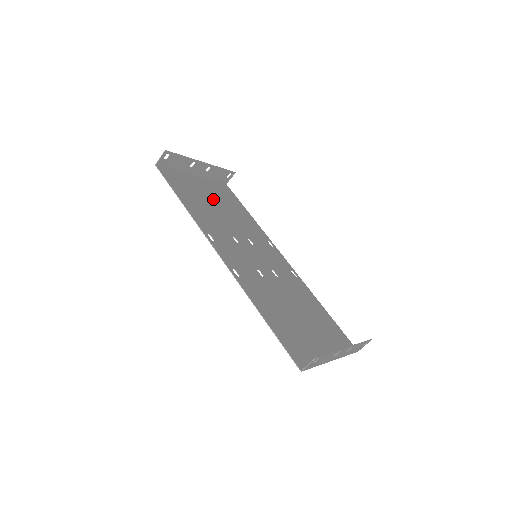
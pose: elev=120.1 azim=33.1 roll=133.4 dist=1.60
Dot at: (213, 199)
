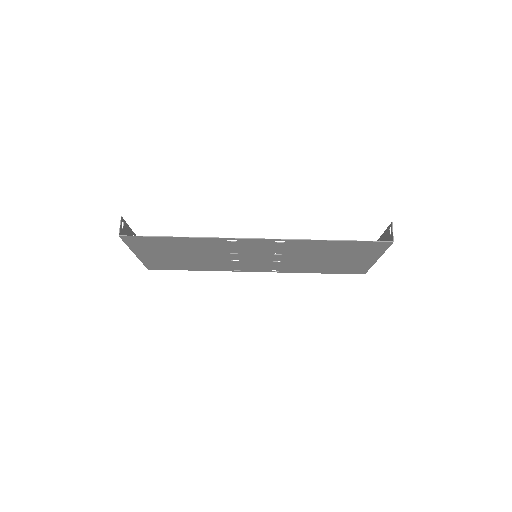
Dot at: (173, 255)
